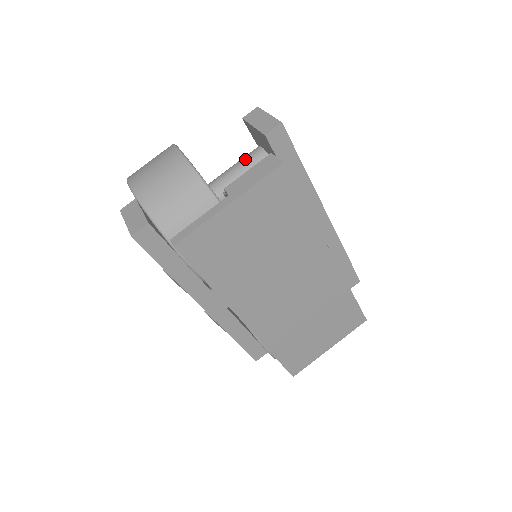
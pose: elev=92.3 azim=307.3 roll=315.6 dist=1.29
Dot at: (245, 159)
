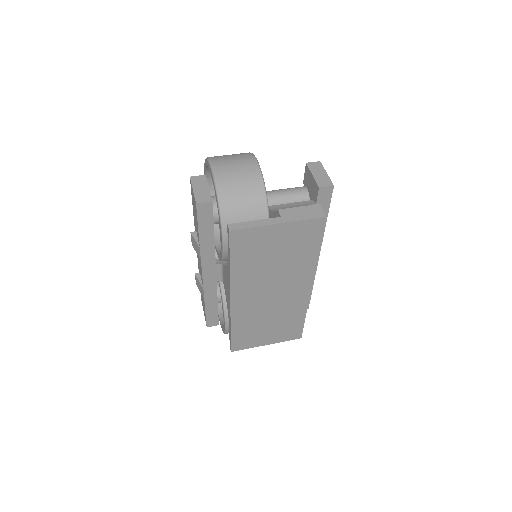
Dot at: (292, 191)
